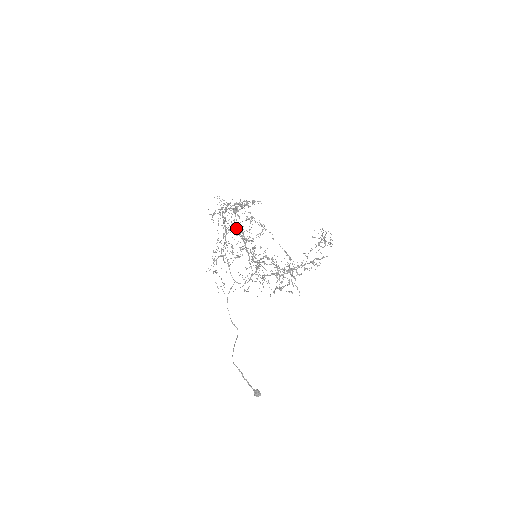
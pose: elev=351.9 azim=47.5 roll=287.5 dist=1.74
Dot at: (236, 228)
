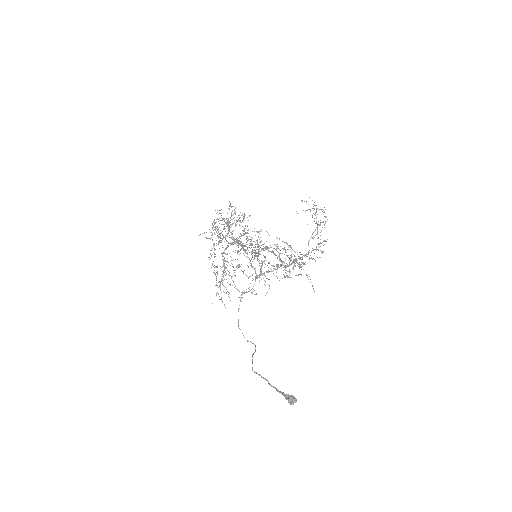
Dot at: (231, 238)
